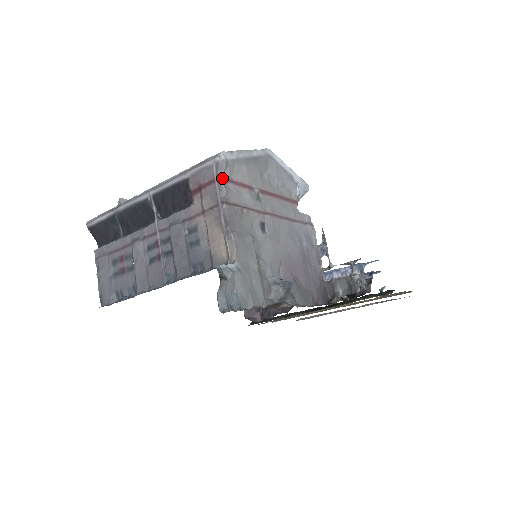
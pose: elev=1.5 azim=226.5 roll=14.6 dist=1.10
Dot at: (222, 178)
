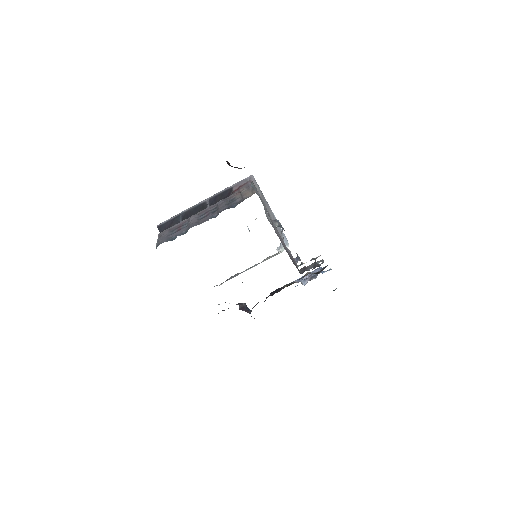
Dot at: occluded
